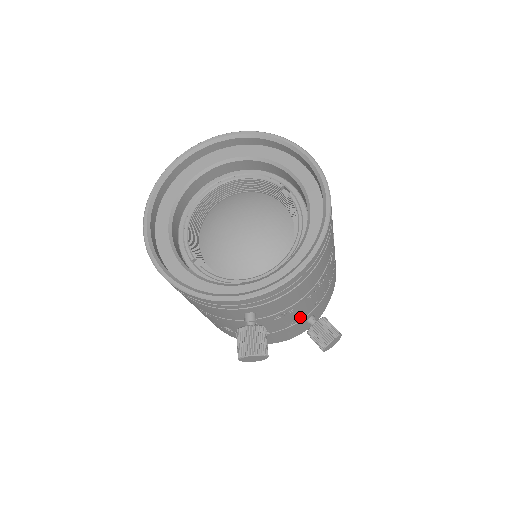
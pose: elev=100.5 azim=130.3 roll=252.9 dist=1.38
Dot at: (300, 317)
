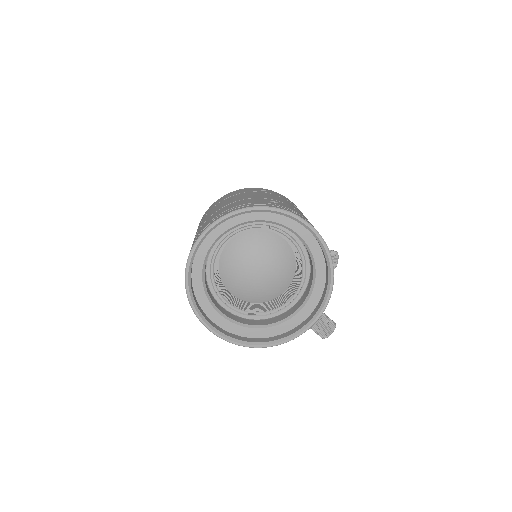
Dot at: occluded
